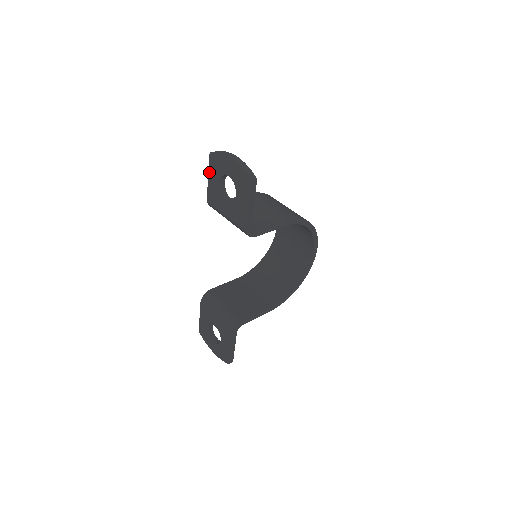
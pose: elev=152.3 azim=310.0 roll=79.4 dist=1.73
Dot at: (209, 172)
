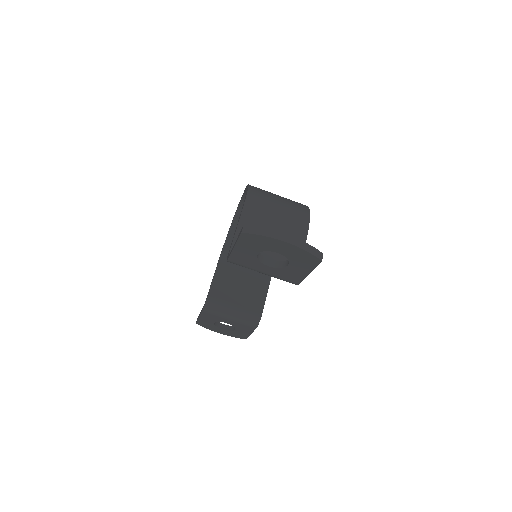
Dot at: (237, 245)
